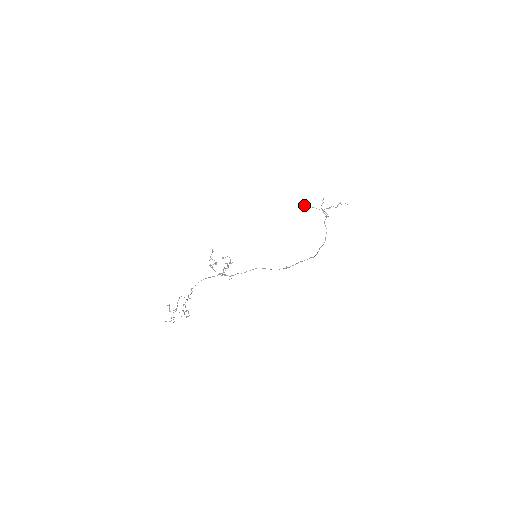
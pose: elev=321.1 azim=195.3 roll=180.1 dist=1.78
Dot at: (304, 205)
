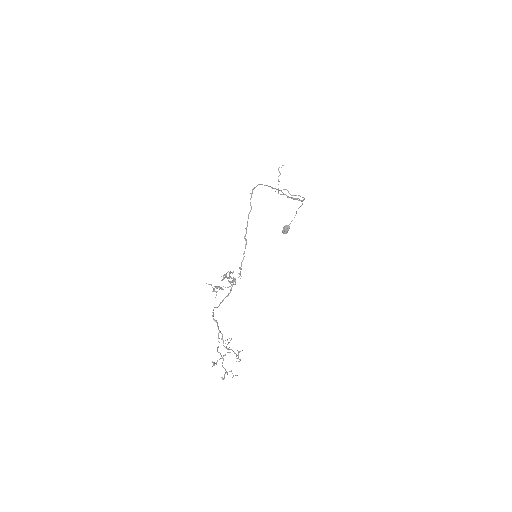
Dot at: (285, 228)
